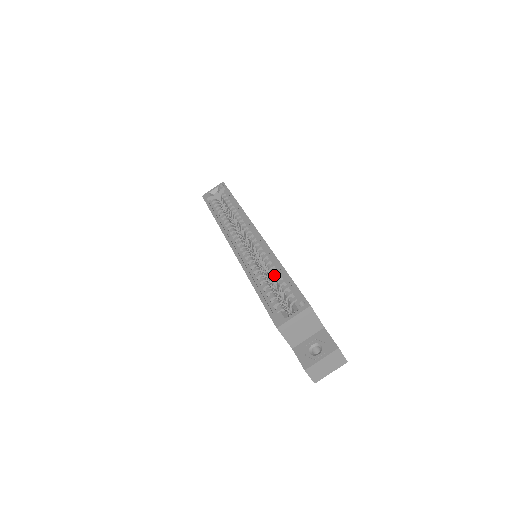
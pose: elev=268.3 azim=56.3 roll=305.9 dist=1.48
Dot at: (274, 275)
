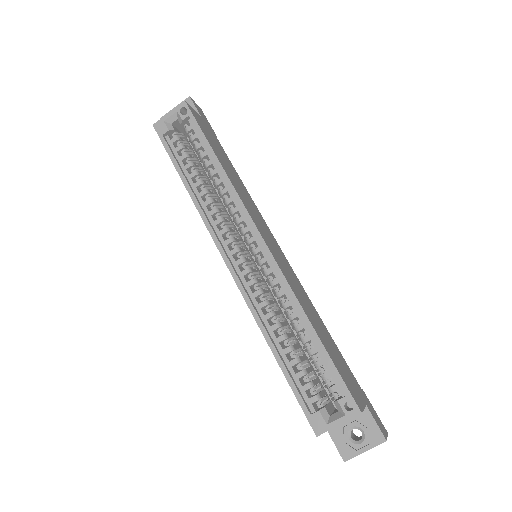
Dot at: (299, 333)
